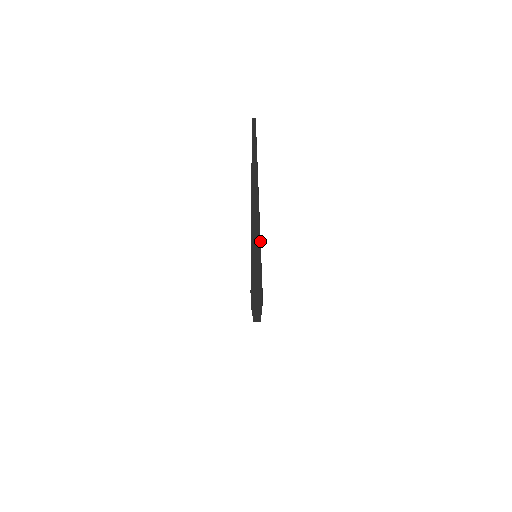
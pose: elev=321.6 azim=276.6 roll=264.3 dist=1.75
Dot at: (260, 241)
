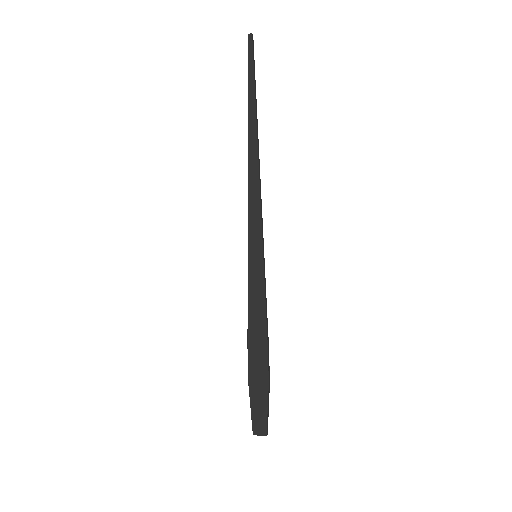
Dot at: (262, 223)
